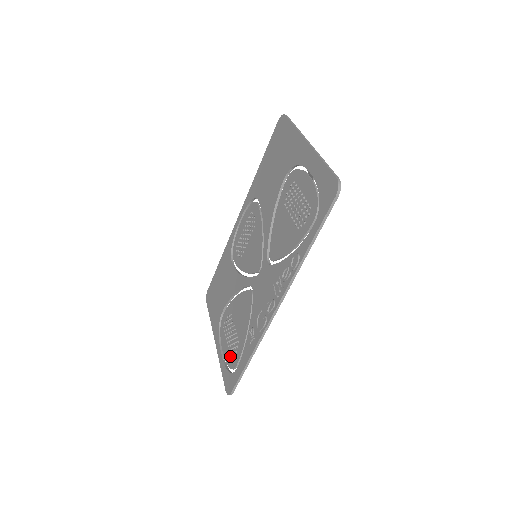
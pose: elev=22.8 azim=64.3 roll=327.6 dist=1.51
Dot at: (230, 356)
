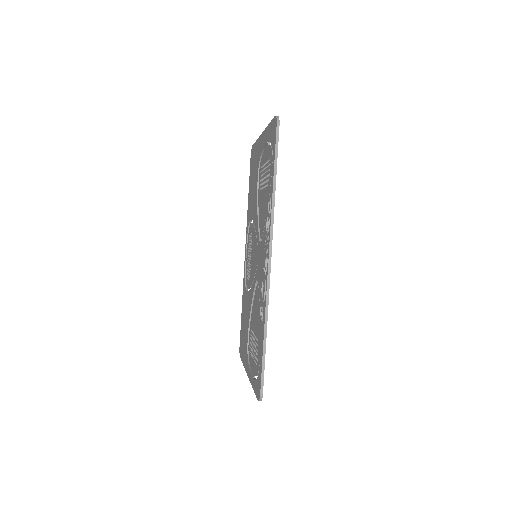
Dot at: (256, 364)
